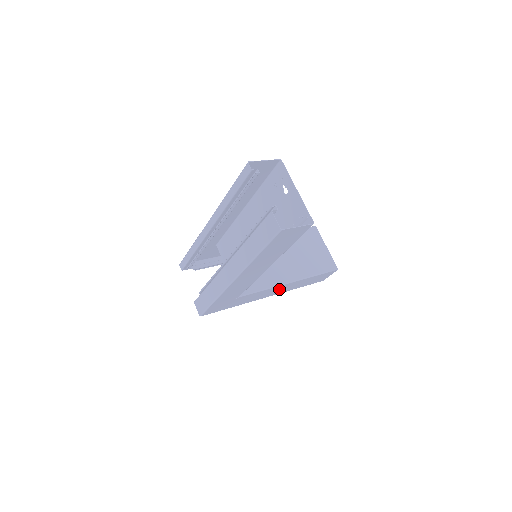
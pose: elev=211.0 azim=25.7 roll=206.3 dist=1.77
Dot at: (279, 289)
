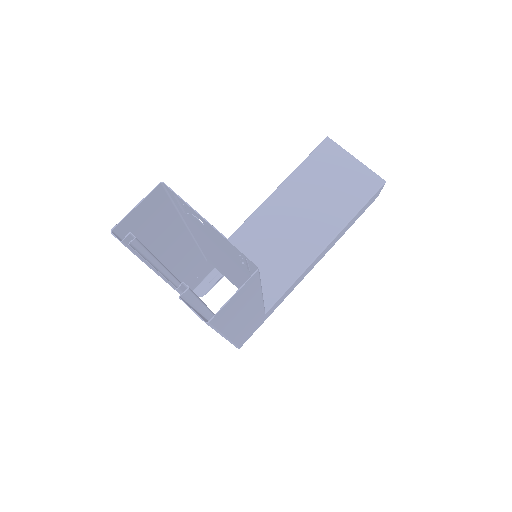
Dot at: (317, 259)
